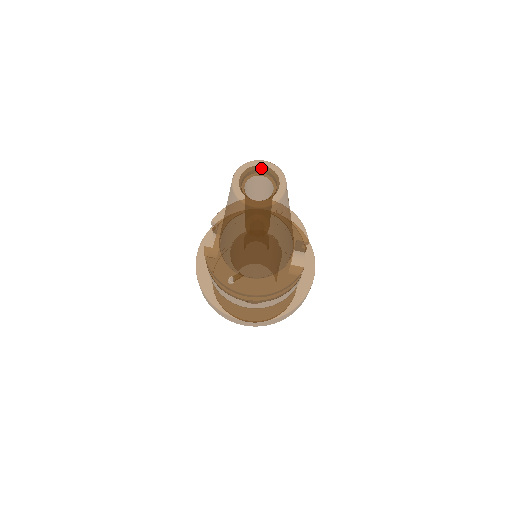
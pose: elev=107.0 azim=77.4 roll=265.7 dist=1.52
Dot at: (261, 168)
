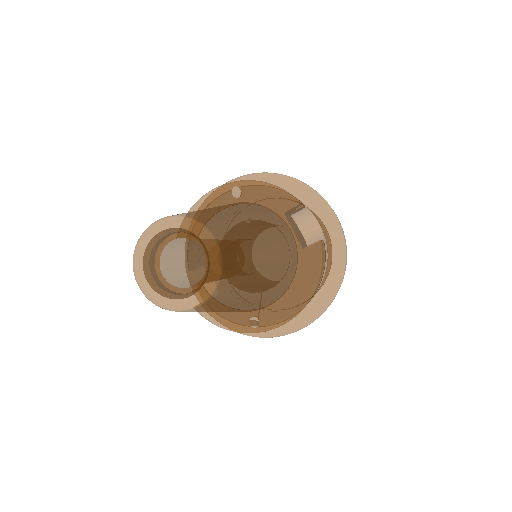
Dot at: (160, 236)
